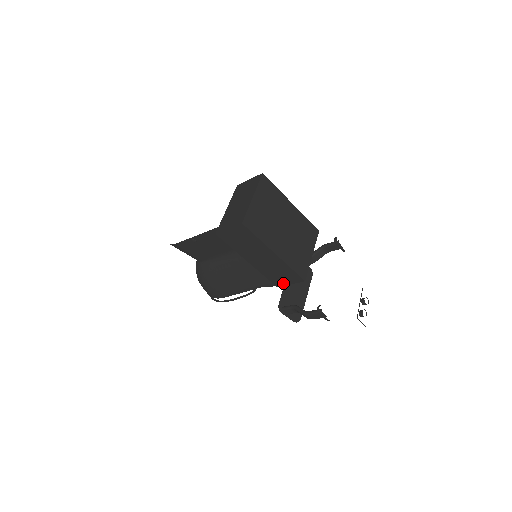
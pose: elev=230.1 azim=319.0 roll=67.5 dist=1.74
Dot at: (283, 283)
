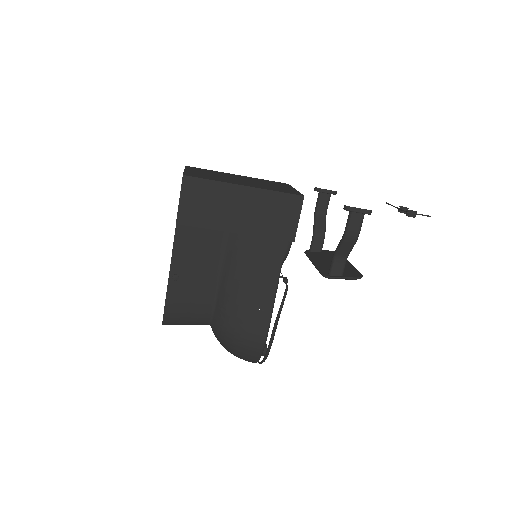
Dot at: (291, 227)
